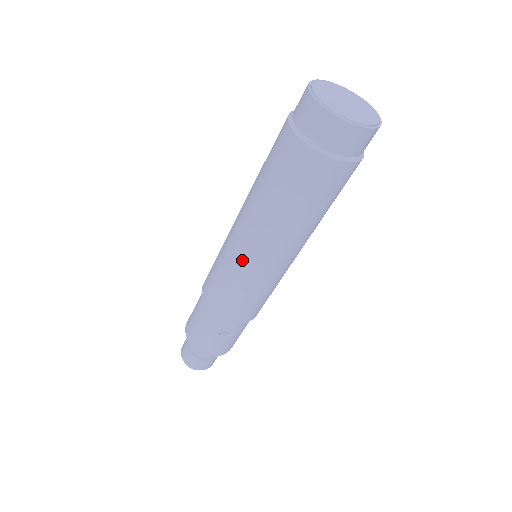
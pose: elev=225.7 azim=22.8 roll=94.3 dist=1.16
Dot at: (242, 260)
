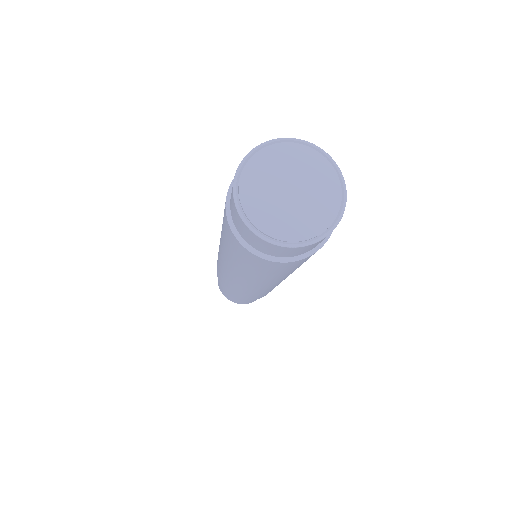
Dot at: occluded
